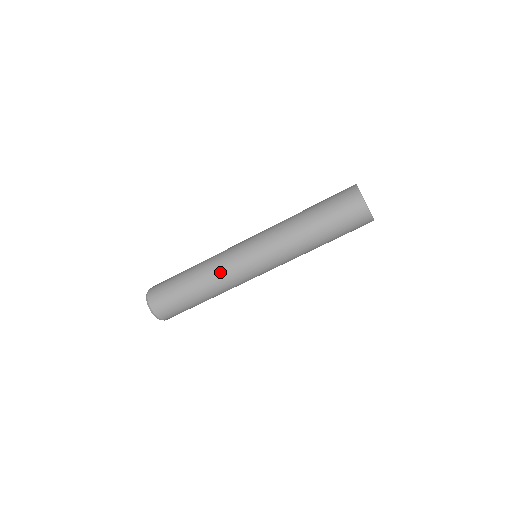
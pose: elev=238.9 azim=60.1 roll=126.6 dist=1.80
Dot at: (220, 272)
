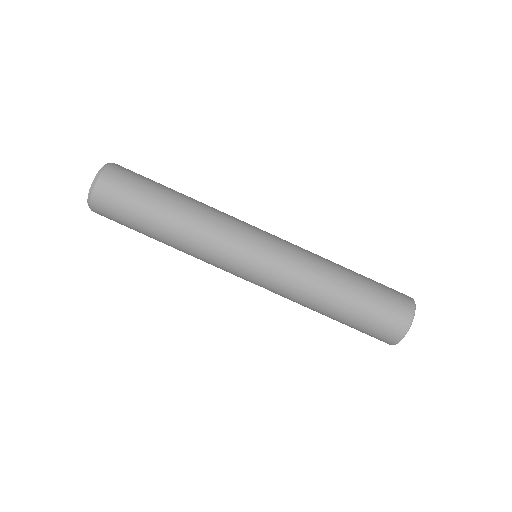
Dot at: (222, 213)
